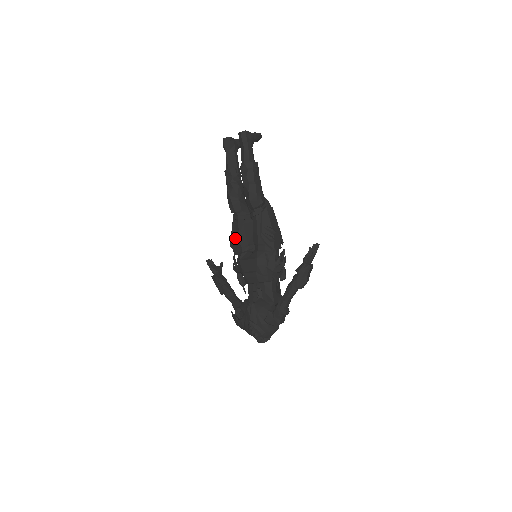
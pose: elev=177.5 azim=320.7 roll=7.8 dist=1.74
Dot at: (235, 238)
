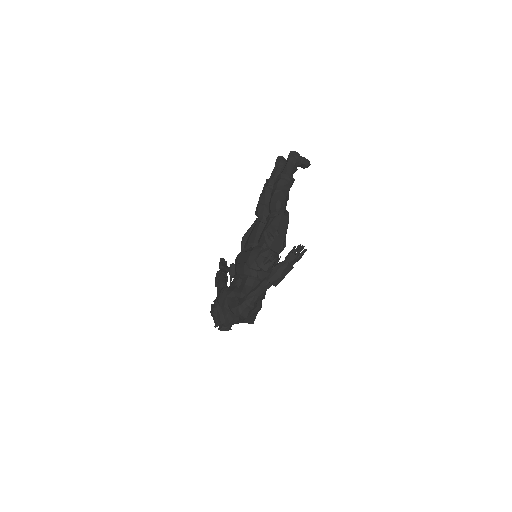
Dot at: (247, 236)
